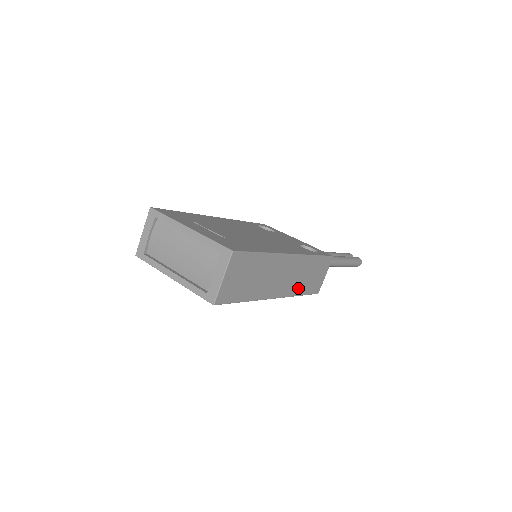
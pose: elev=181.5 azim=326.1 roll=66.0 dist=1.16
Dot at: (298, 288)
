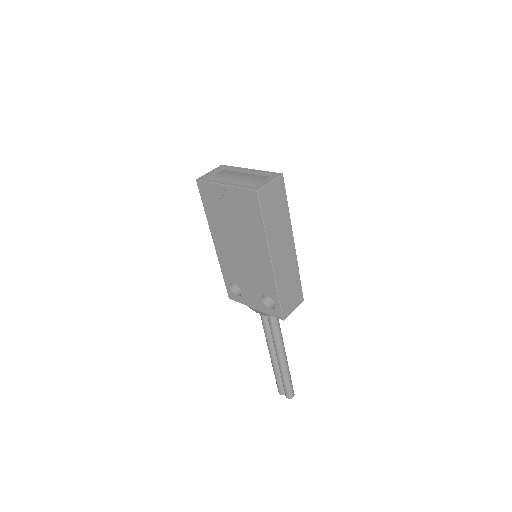
Dot at: (281, 283)
